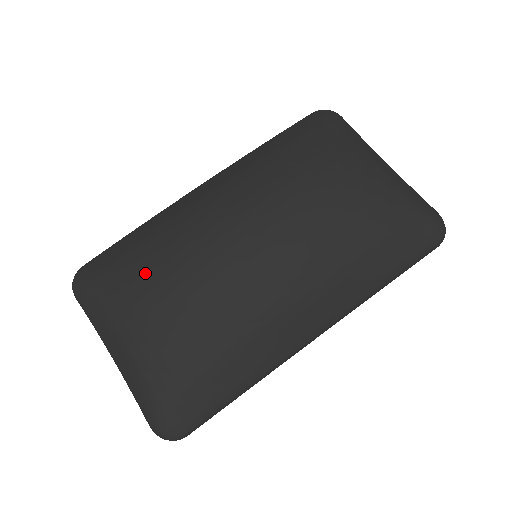
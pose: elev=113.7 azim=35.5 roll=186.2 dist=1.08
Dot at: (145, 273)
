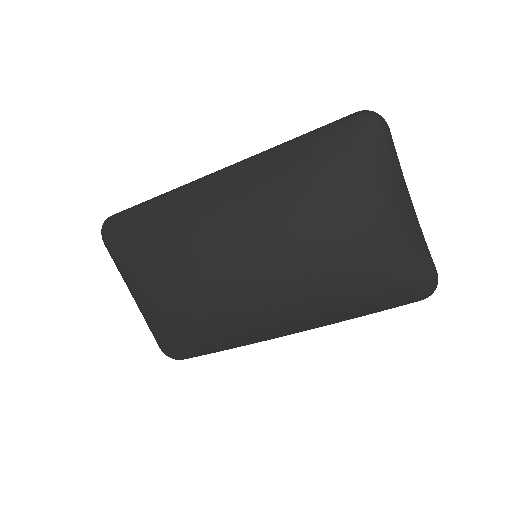
Dot at: (154, 271)
